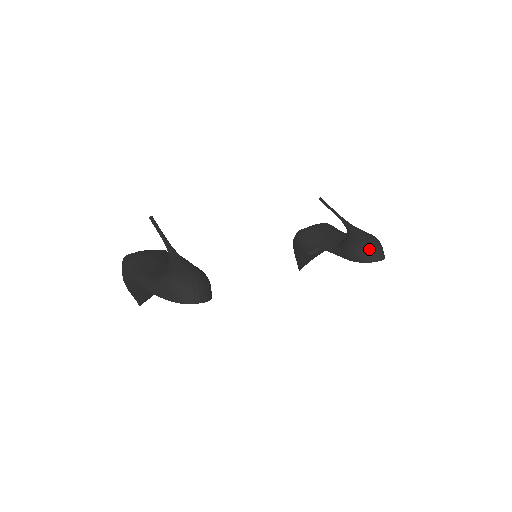
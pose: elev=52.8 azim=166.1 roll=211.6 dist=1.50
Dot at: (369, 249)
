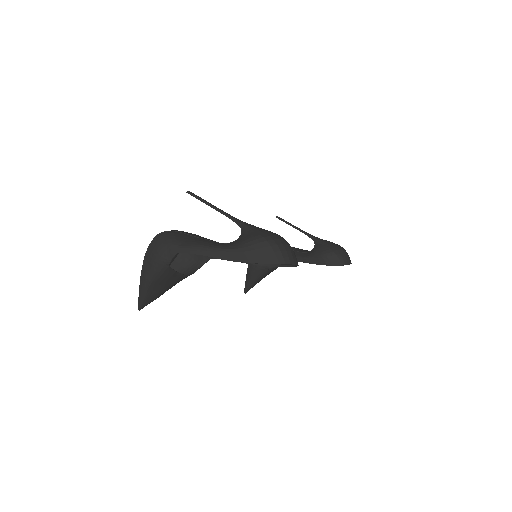
Dot at: (343, 253)
